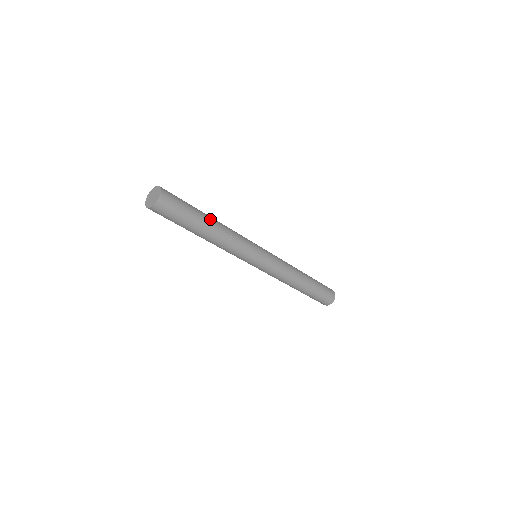
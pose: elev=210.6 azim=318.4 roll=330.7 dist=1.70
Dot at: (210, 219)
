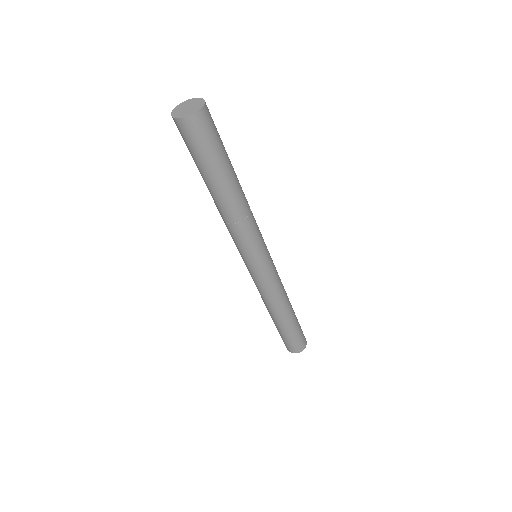
Dot at: (237, 181)
